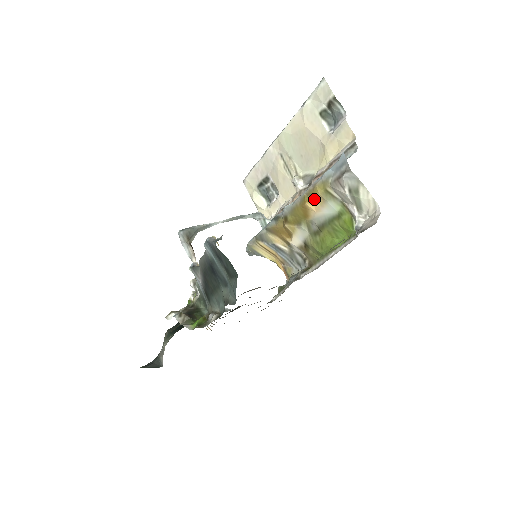
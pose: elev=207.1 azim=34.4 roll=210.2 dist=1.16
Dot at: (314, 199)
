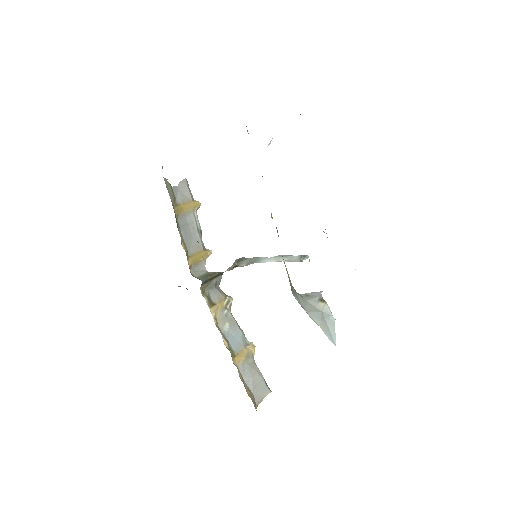
Dot at: occluded
